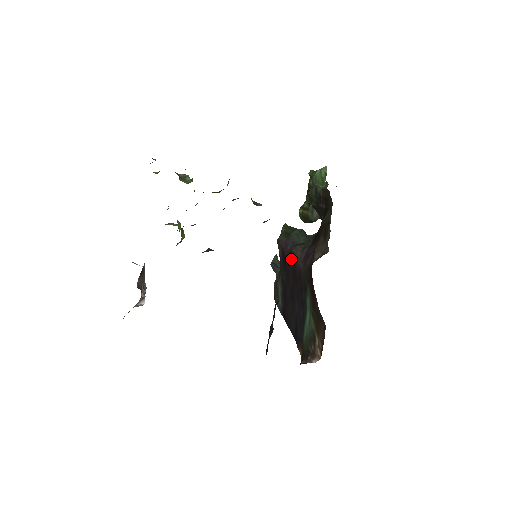
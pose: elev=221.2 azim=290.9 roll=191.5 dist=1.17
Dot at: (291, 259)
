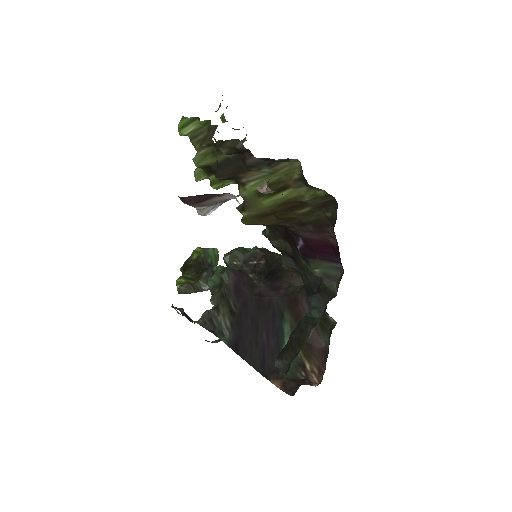
Dot at: (252, 288)
